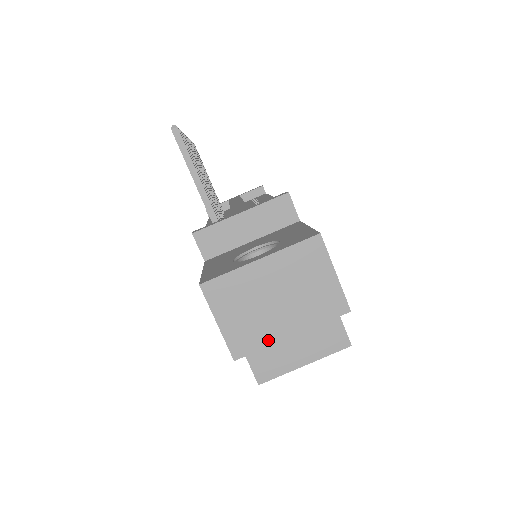
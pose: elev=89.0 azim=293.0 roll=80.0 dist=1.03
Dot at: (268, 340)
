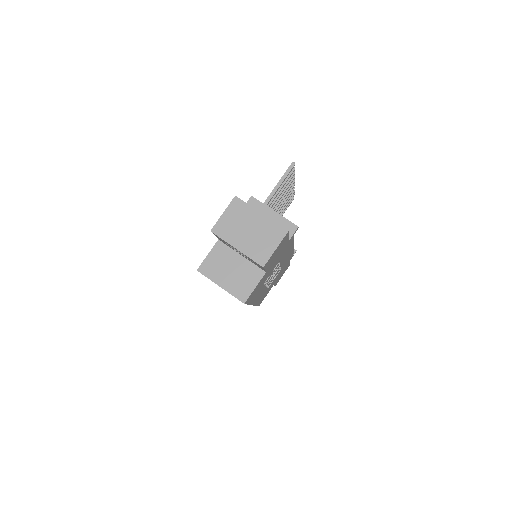
Dot at: (228, 240)
